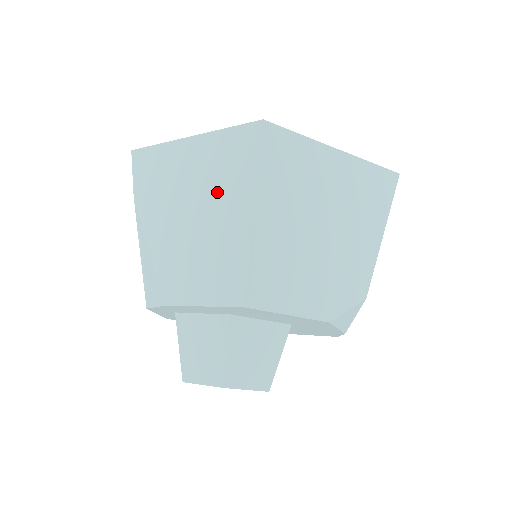
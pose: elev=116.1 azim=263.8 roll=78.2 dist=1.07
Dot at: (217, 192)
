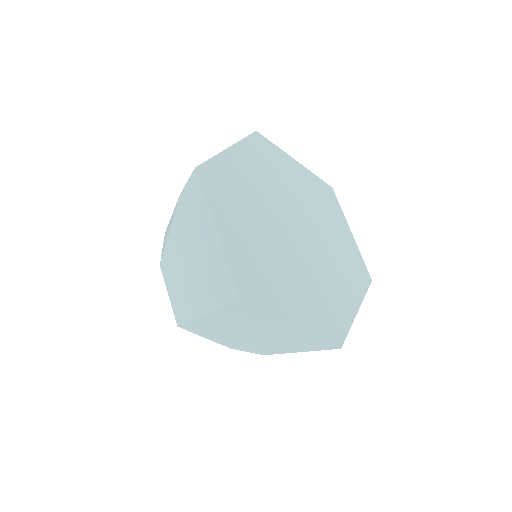
Dot at: (203, 277)
